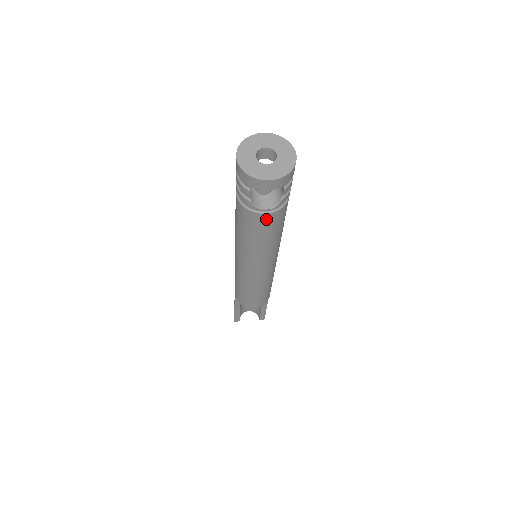
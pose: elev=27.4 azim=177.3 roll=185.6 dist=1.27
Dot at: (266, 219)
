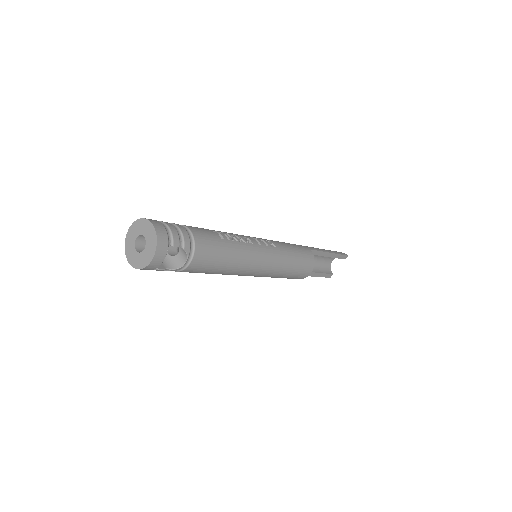
Dot at: (197, 263)
